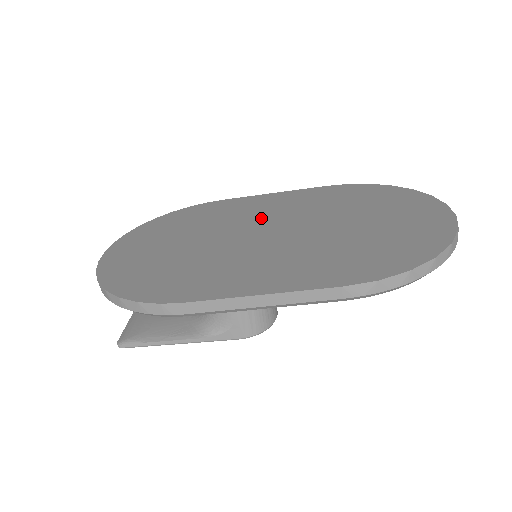
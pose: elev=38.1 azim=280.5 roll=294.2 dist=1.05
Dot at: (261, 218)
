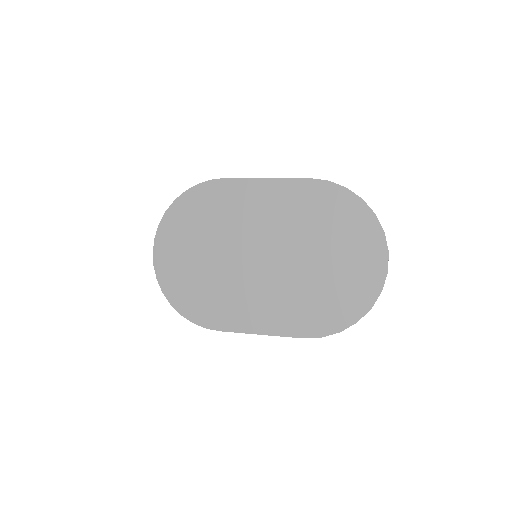
Dot at: (257, 230)
